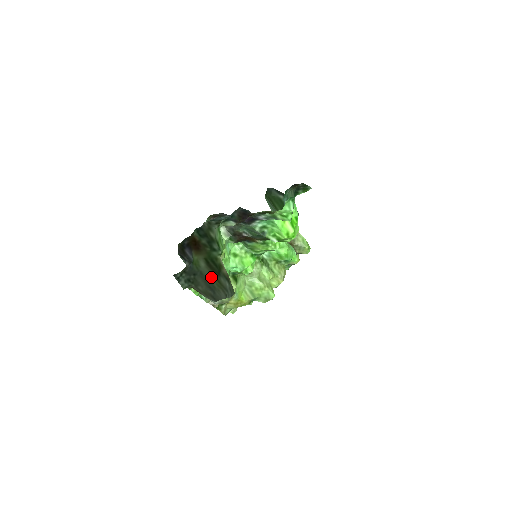
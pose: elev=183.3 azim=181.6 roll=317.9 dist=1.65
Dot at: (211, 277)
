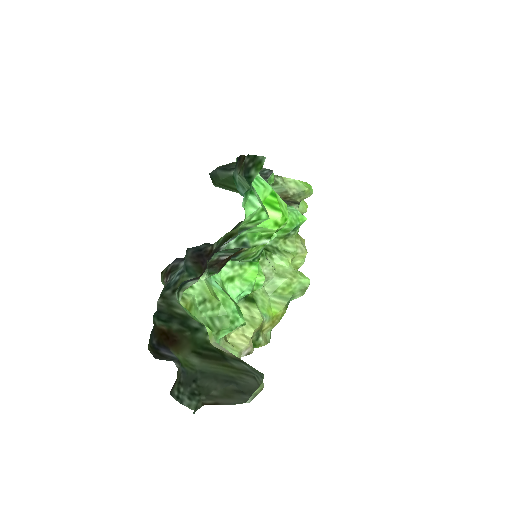
Dot at: (218, 368)
